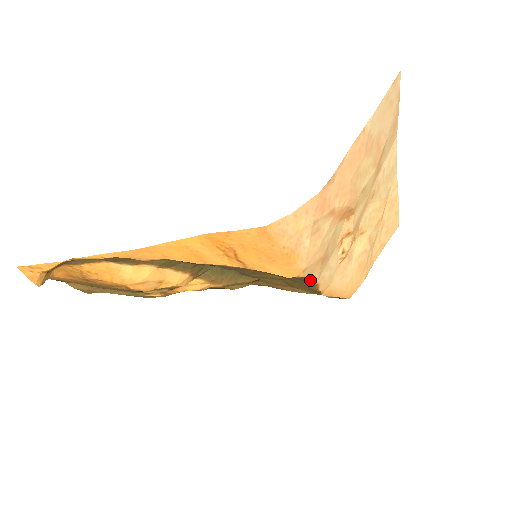
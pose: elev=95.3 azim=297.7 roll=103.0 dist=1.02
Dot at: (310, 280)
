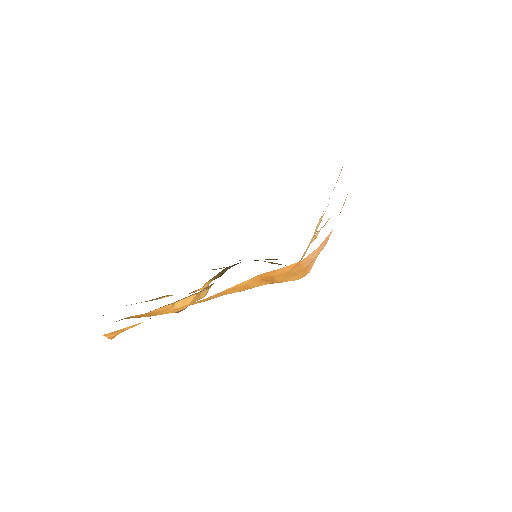
Dot at: occluded
